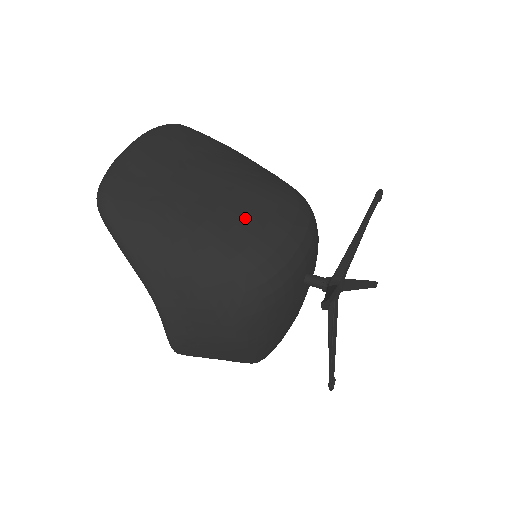
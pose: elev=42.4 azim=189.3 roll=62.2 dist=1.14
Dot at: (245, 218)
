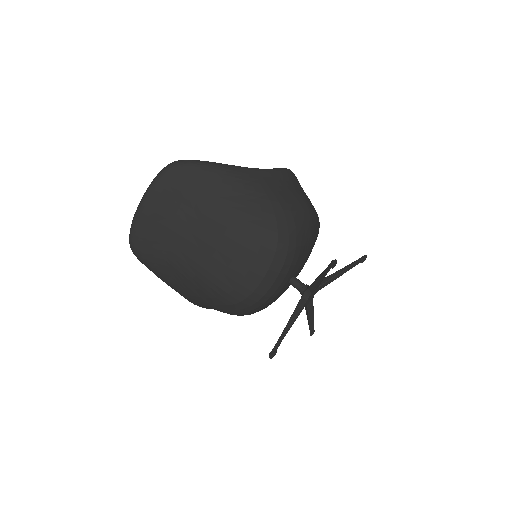
Dot at: (230, 268)
